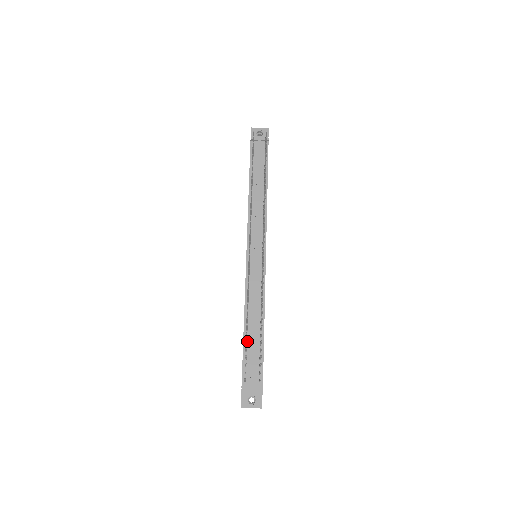
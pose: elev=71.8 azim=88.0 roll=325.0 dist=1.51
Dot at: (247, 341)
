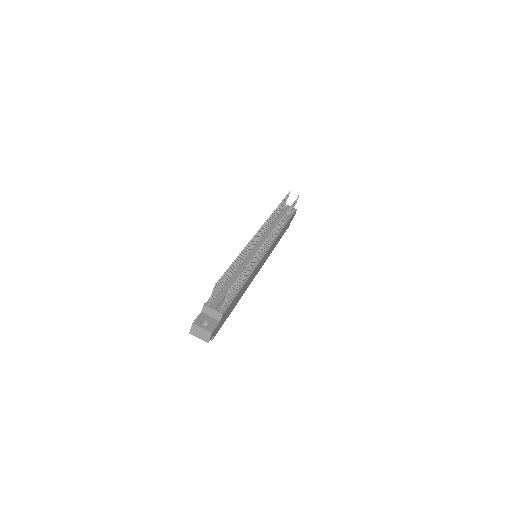
Dot at: (224, 285)
